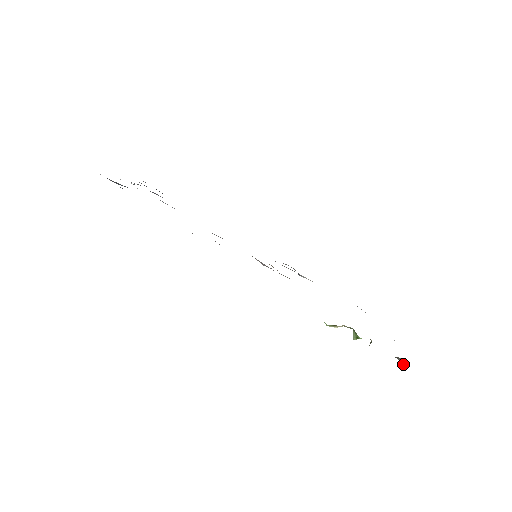
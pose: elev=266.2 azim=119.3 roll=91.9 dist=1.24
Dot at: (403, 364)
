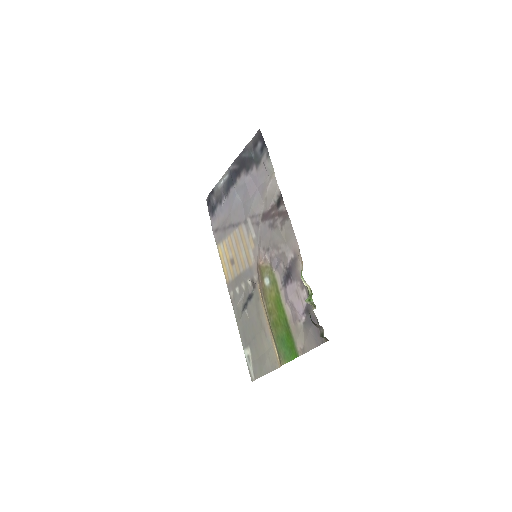
Dot at: (322, 335)
